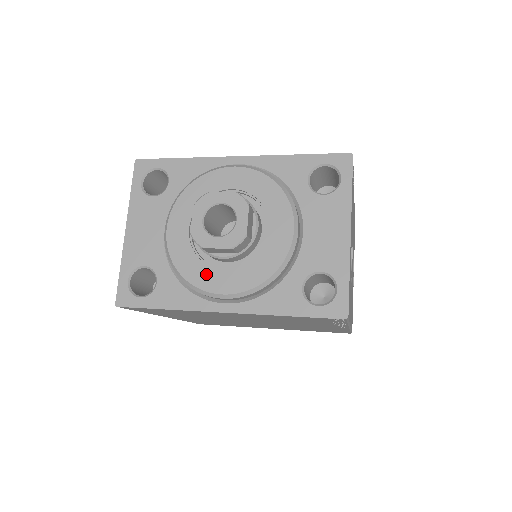
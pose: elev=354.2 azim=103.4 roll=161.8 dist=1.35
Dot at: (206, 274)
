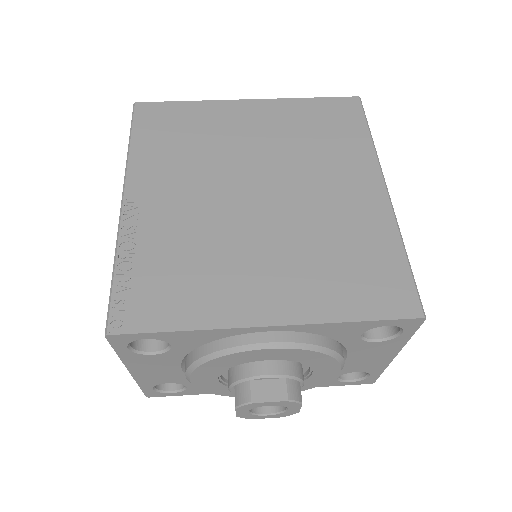
Dot at: occluded
